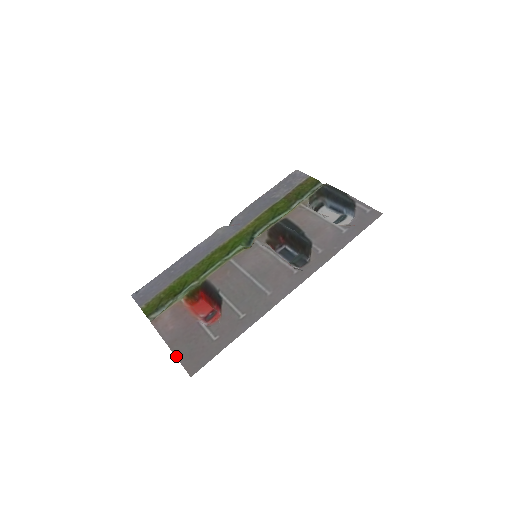
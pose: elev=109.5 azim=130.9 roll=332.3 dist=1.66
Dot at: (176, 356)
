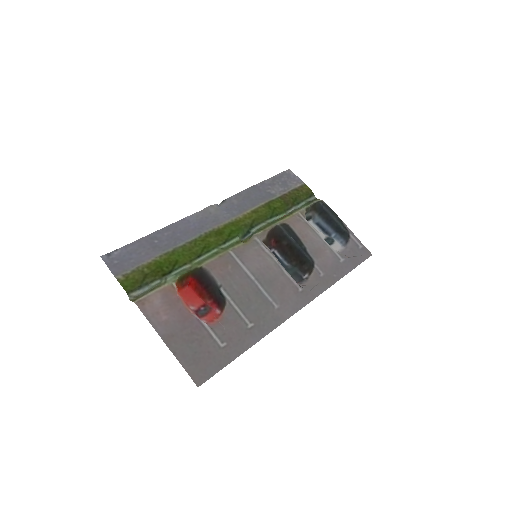
Dot at: (176, 357)
